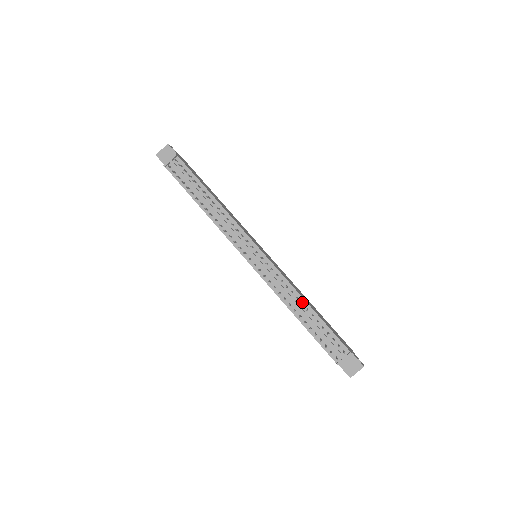
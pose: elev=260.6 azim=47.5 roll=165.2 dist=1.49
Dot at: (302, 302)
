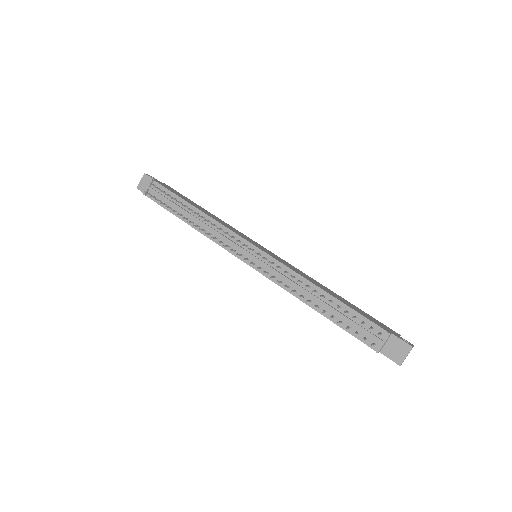
Dot at: (315, 290)
